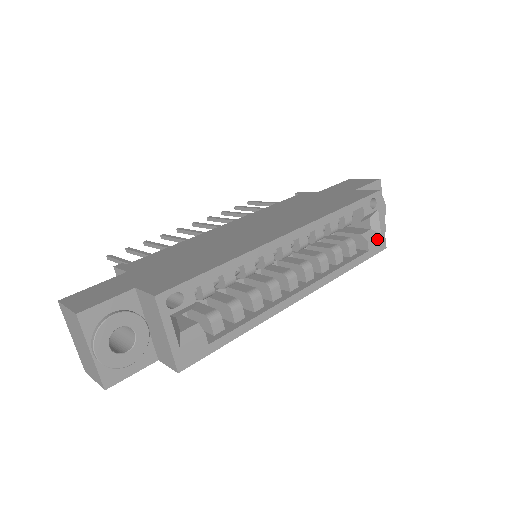
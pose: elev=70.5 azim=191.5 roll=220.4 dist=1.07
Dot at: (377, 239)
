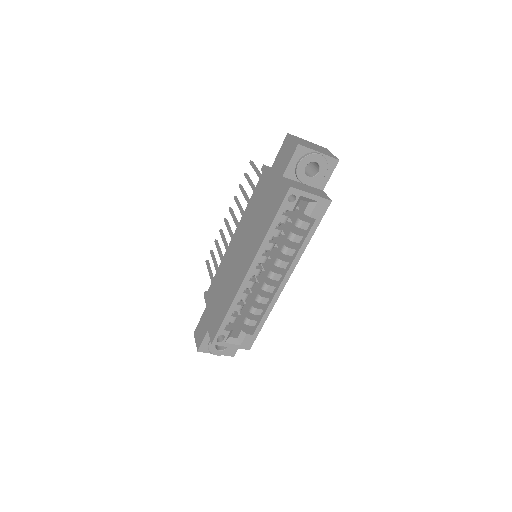
Dot at: (317, 207)
